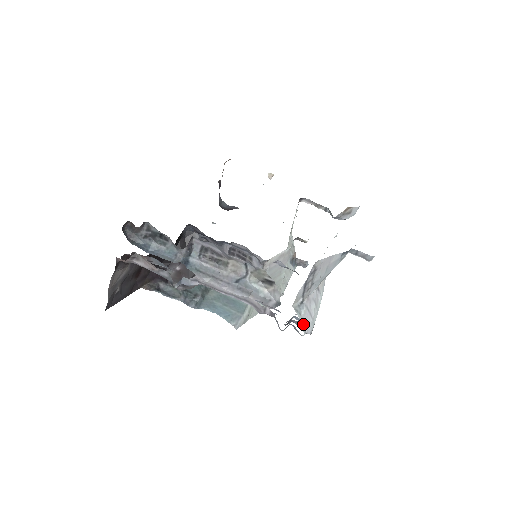
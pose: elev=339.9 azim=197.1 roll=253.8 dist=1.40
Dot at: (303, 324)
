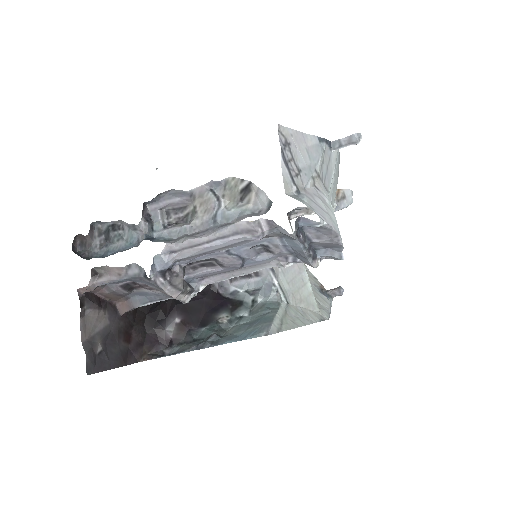
Dot at: (313, 210)
